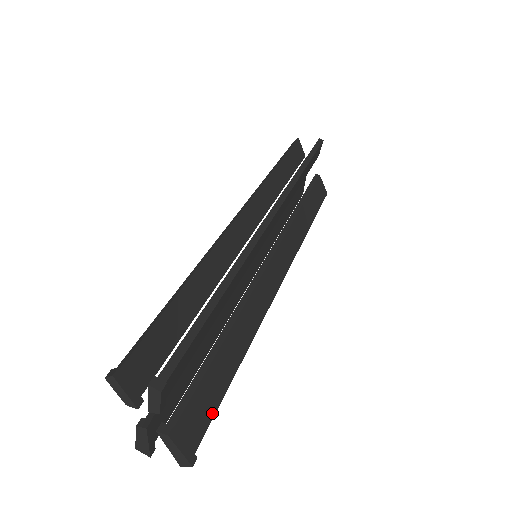
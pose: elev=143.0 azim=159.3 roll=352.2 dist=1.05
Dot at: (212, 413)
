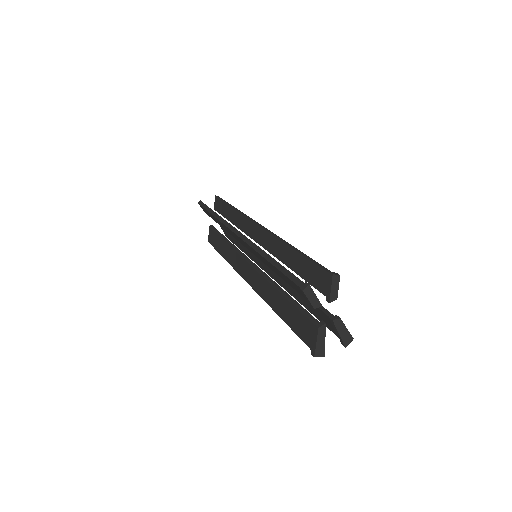
Dot at: occluded
